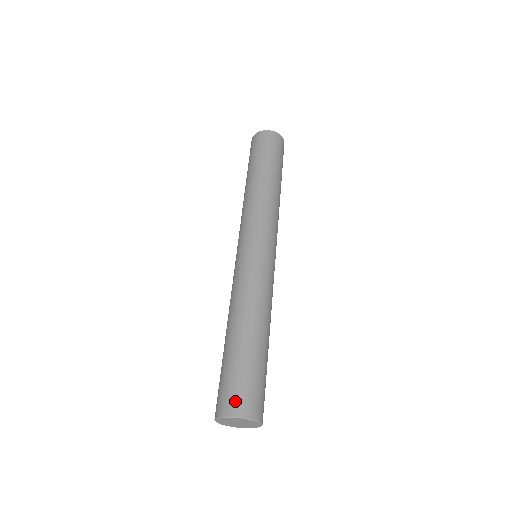
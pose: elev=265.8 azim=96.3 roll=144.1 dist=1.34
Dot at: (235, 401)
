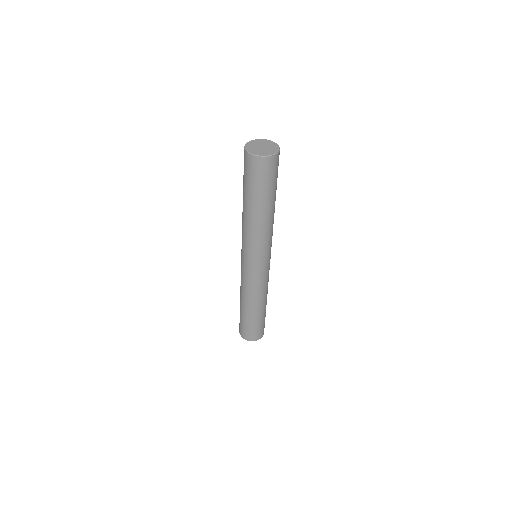
Dot at: occluded
